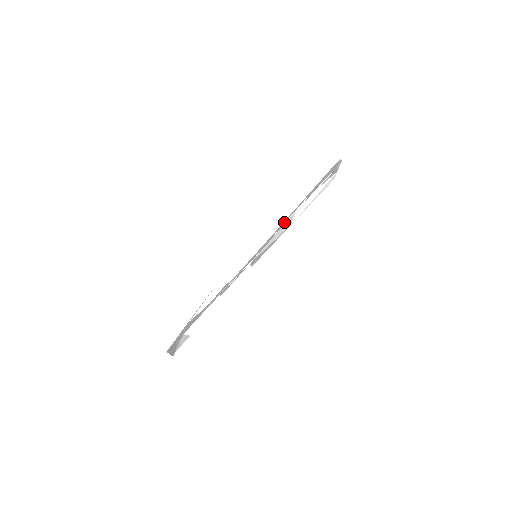
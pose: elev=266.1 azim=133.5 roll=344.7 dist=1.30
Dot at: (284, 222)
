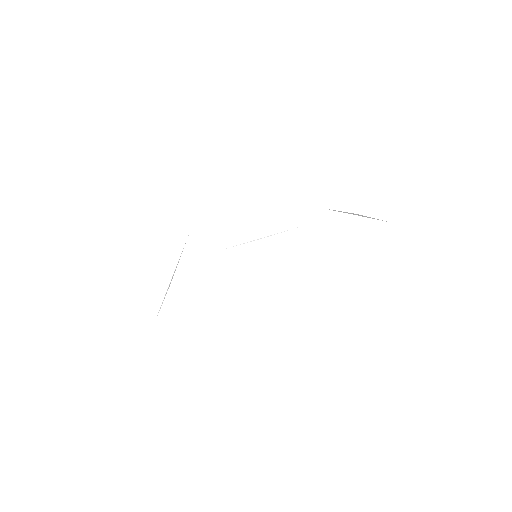
Dot at: occluded
